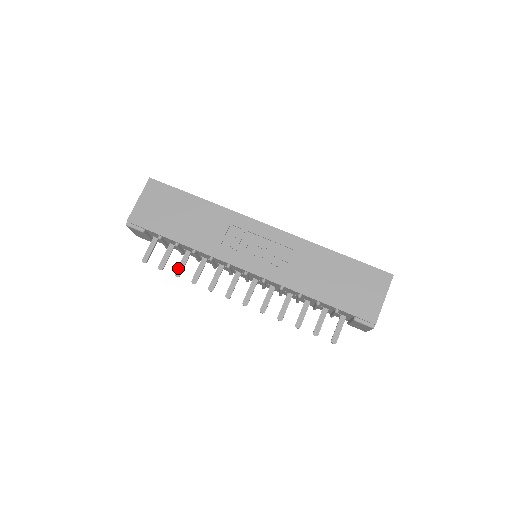
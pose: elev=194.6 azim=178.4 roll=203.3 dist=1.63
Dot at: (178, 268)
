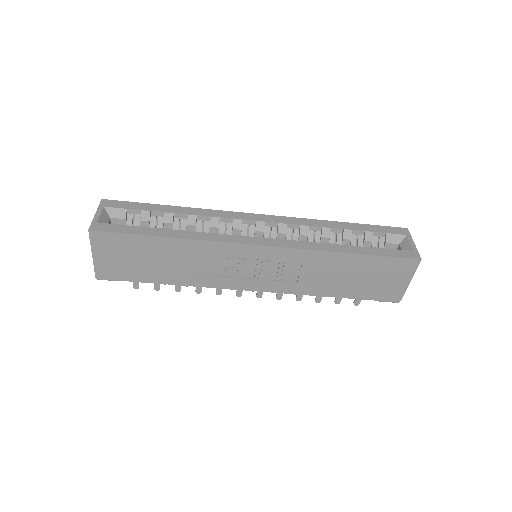
Dot at: (175, 285)
